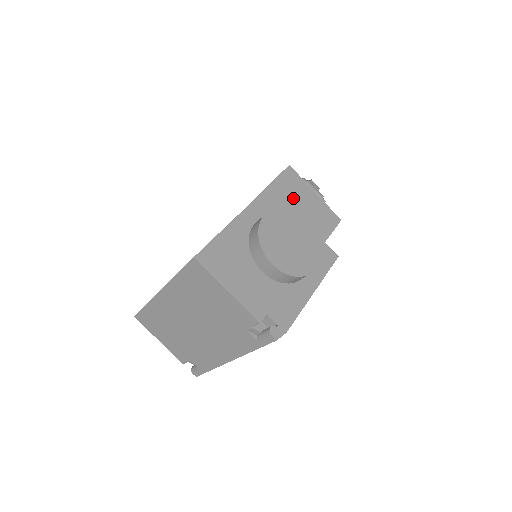
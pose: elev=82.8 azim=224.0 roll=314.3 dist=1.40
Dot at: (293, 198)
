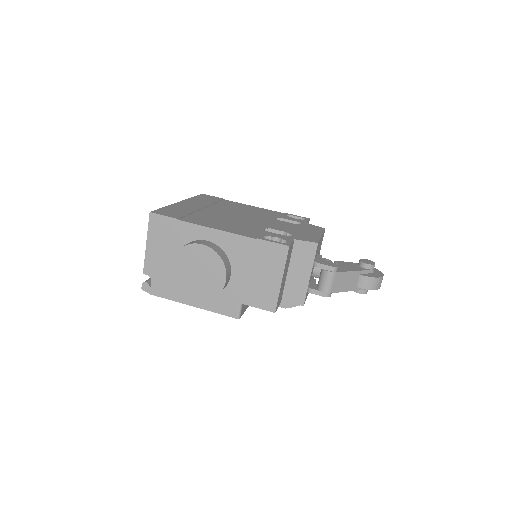
Dot at: (257, 262)
